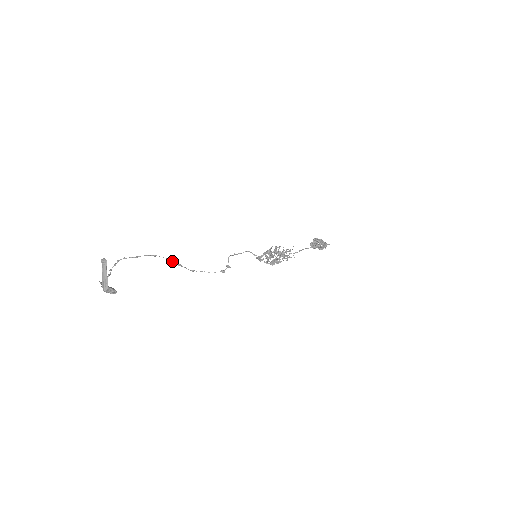
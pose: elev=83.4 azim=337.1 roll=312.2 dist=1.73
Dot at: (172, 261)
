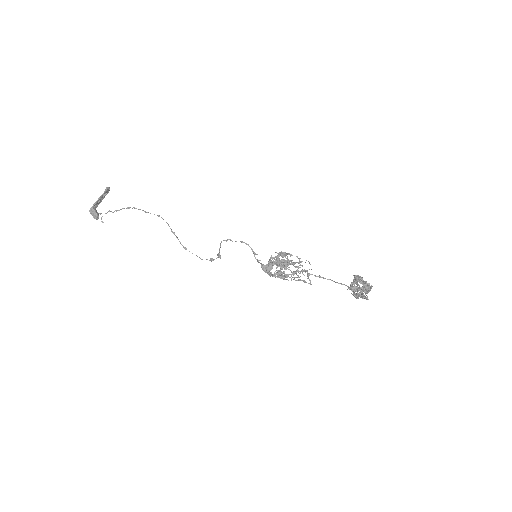
Dot at: occluded
